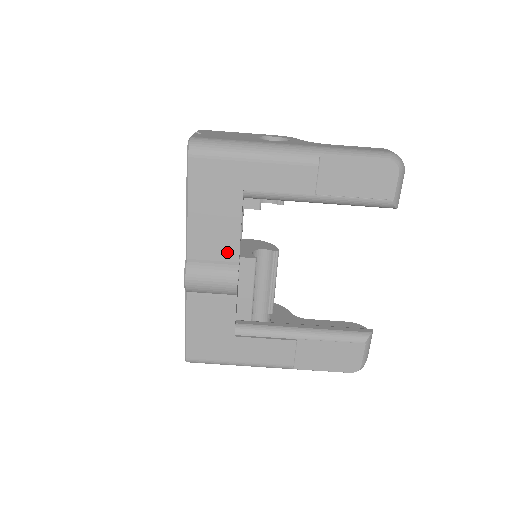
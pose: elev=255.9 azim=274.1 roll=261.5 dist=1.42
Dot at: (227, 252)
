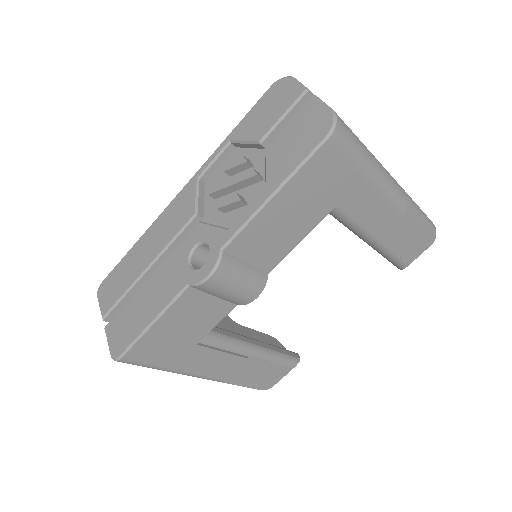
Dot at: (268, 259)
